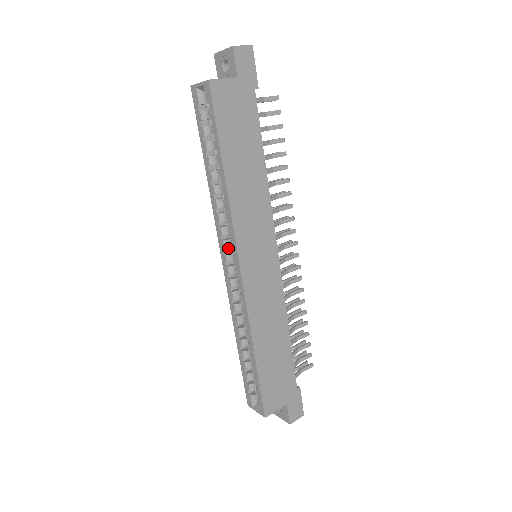
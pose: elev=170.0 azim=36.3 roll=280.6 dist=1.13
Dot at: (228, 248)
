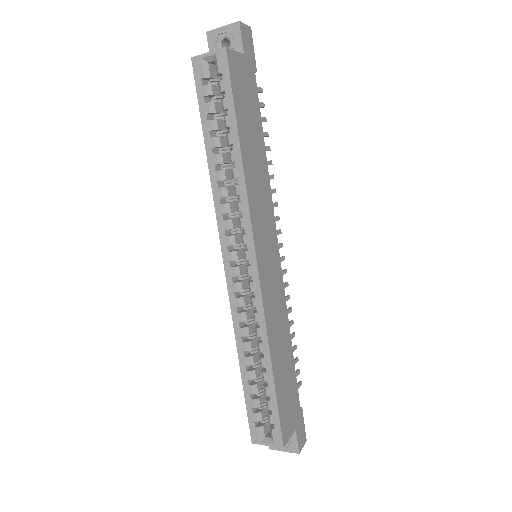
Dot at: (231, 246)
